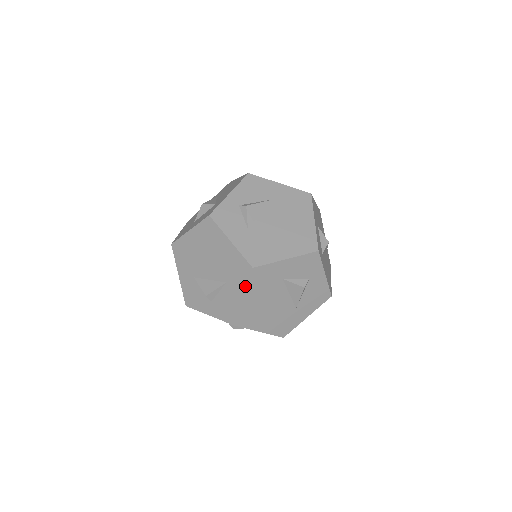
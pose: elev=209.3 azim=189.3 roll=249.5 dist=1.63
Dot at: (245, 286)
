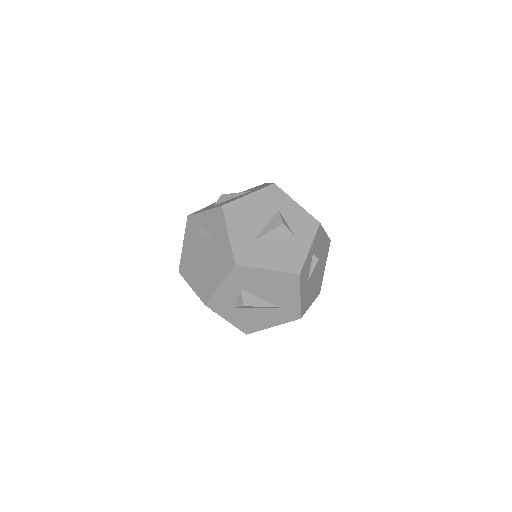
Dot at: occluded
